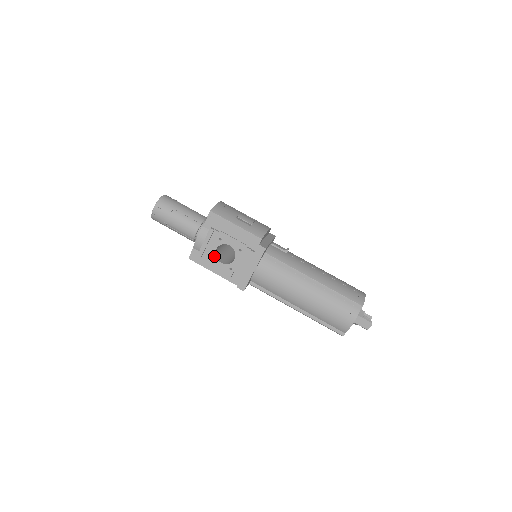
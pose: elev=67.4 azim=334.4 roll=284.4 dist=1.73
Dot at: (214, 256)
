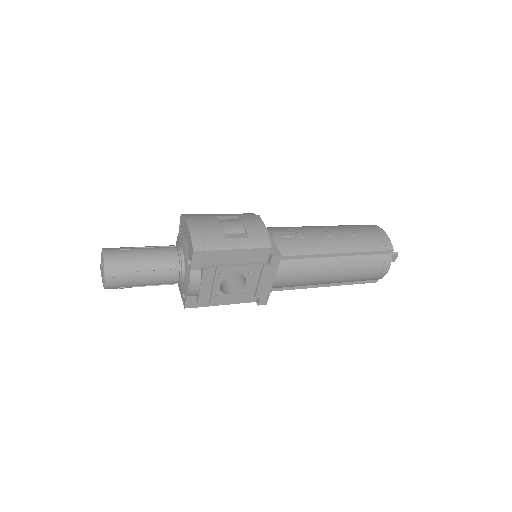
Dot at: (219, 293)
